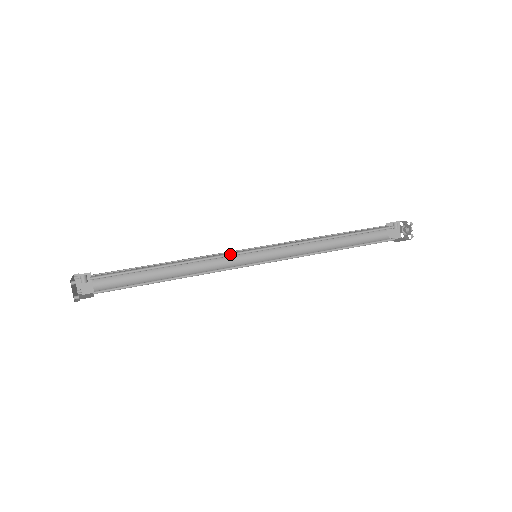
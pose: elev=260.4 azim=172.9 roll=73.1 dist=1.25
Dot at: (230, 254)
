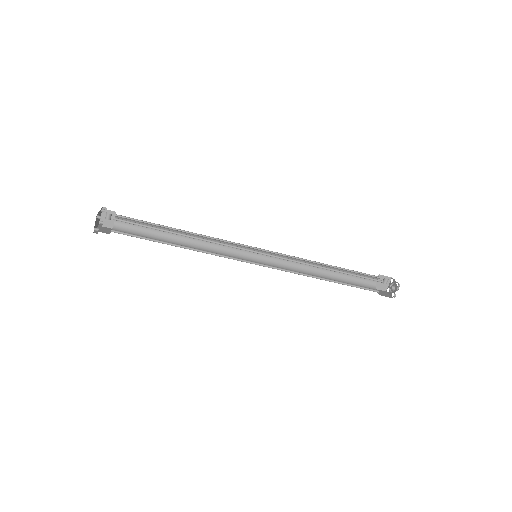
Dot at: (235, 246)
